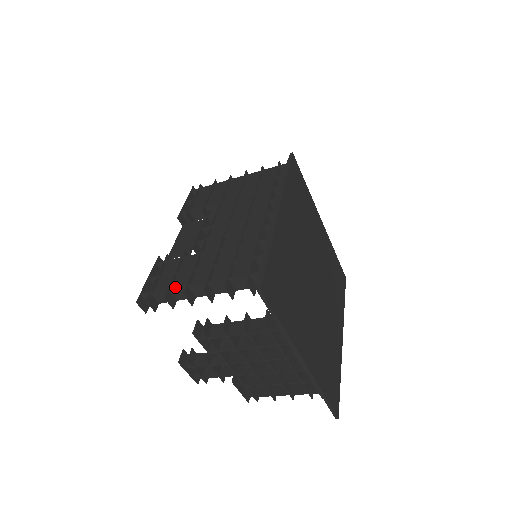
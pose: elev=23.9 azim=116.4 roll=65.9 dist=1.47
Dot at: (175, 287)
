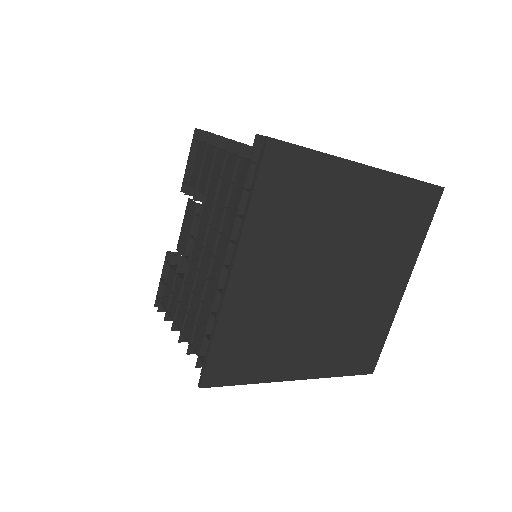
Dot at: (168, 315)
